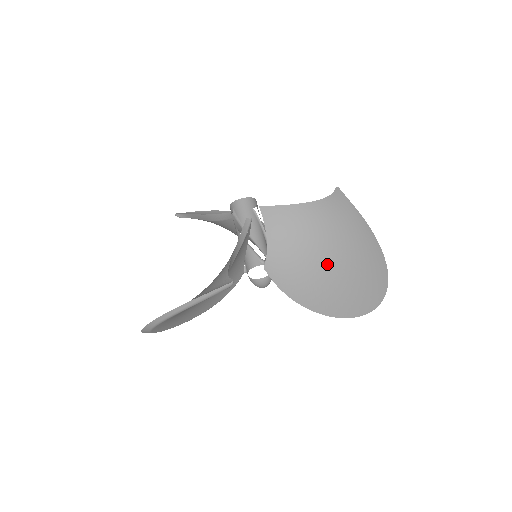
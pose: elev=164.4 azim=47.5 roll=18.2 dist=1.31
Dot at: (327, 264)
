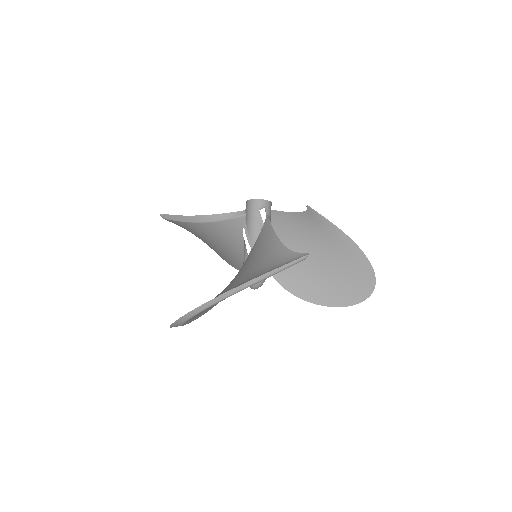
Dot at: (321, 263)
